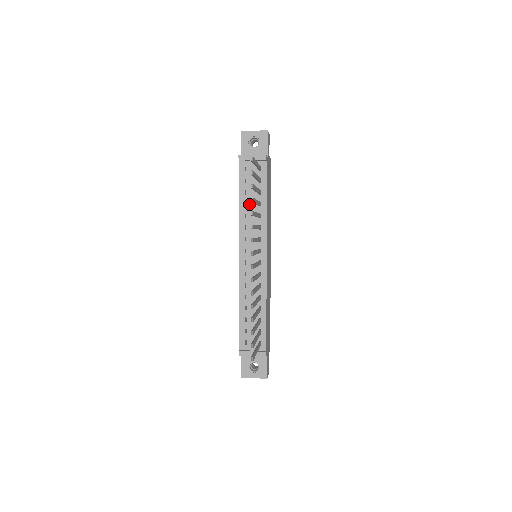
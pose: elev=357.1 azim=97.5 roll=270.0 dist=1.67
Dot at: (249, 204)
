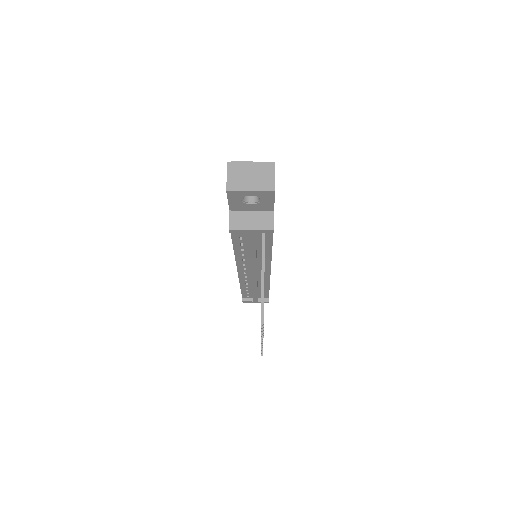
Dot at: (247, 250)
